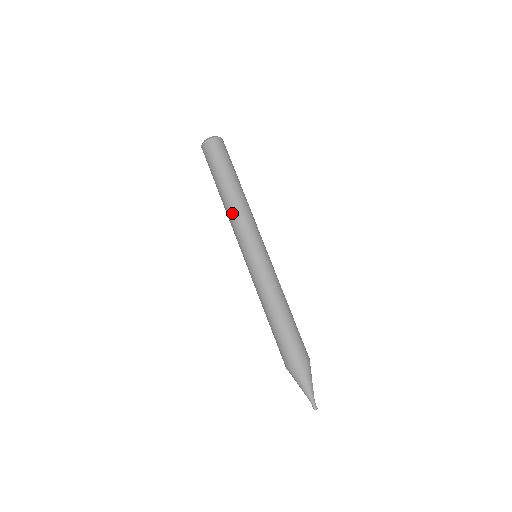
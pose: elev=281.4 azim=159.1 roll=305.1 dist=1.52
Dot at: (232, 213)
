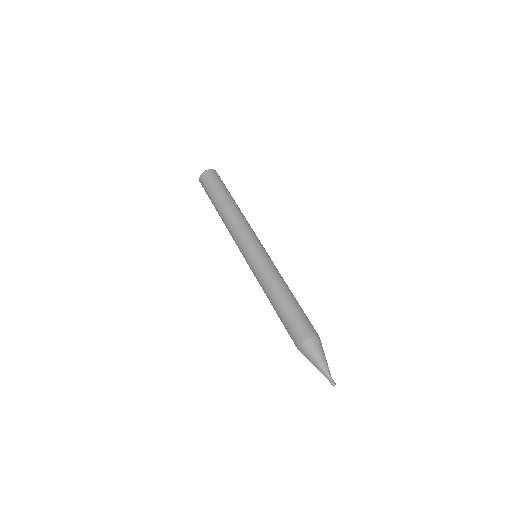
Dot at: (235, 219)
